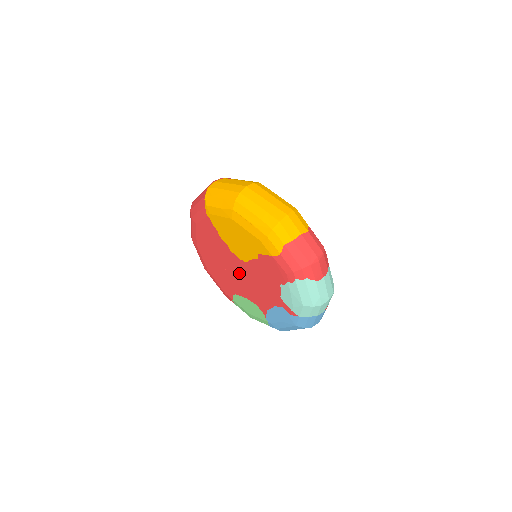
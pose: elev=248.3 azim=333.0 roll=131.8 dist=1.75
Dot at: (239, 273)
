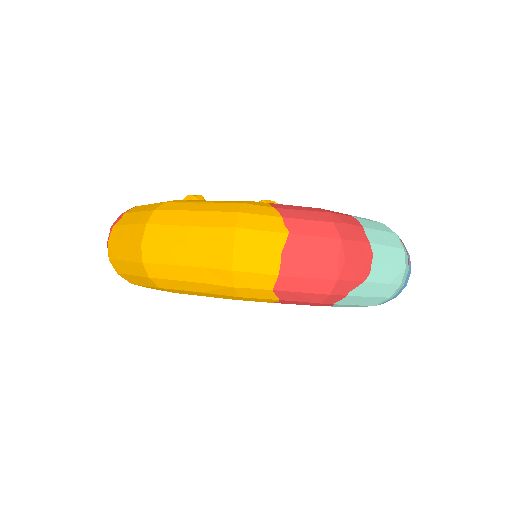
Dot at: occluded
